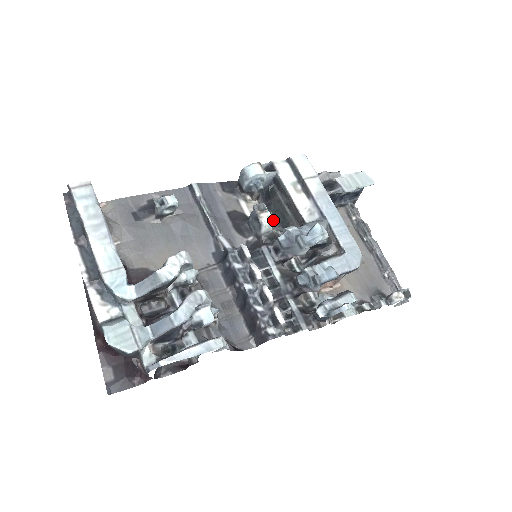
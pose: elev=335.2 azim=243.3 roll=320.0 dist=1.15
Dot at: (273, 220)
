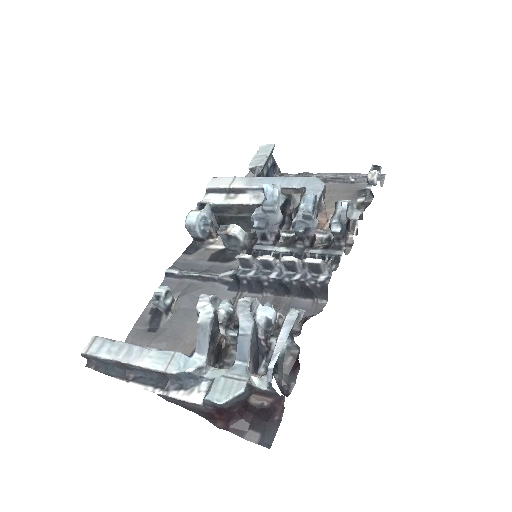
Dot at: occluded
